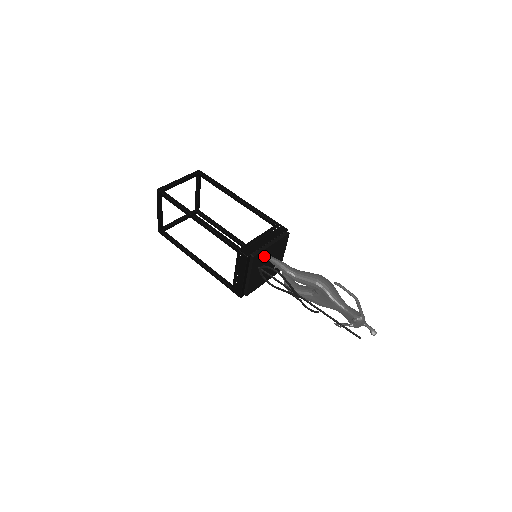
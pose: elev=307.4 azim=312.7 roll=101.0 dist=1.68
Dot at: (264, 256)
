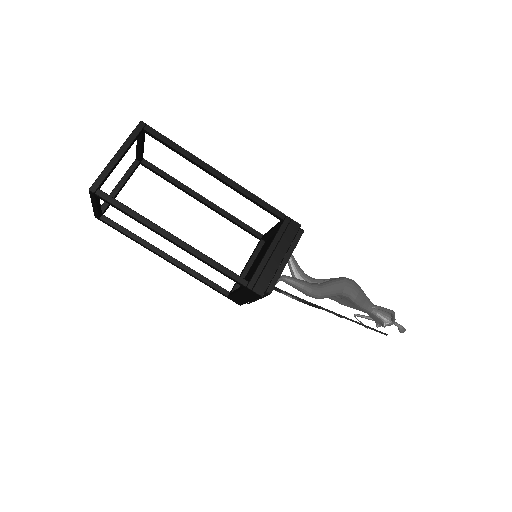
Dot at: (279, 280)
